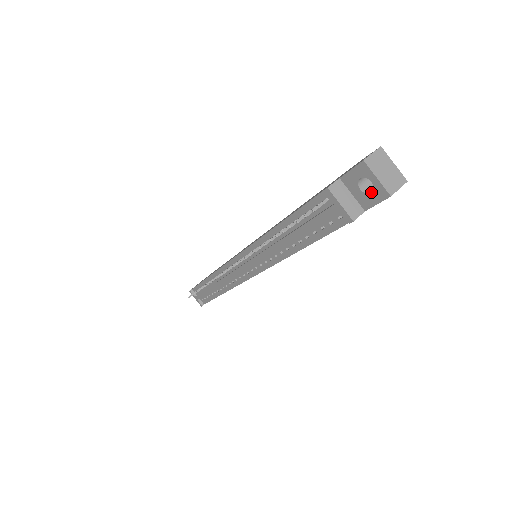
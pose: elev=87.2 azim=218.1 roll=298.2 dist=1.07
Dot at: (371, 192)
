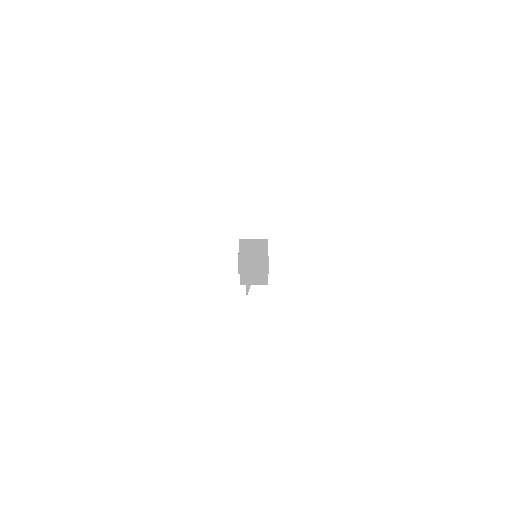
Dot at: occluded
